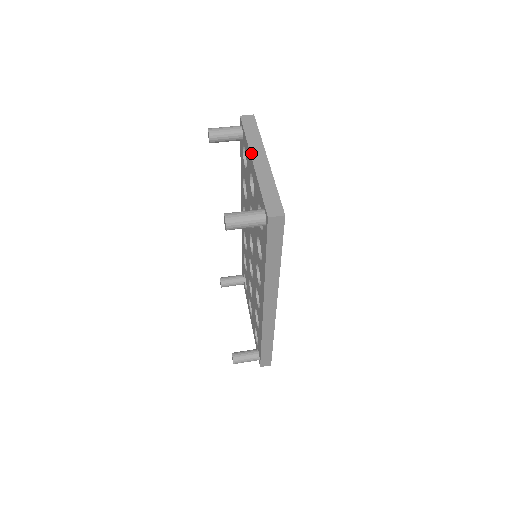
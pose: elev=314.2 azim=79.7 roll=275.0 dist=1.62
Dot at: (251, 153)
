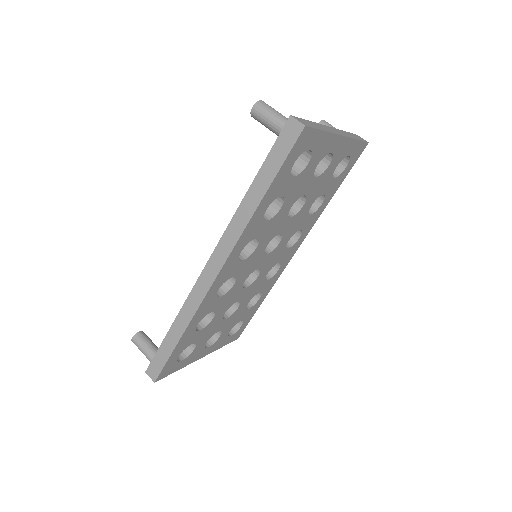
Dot at: (335, 128)
